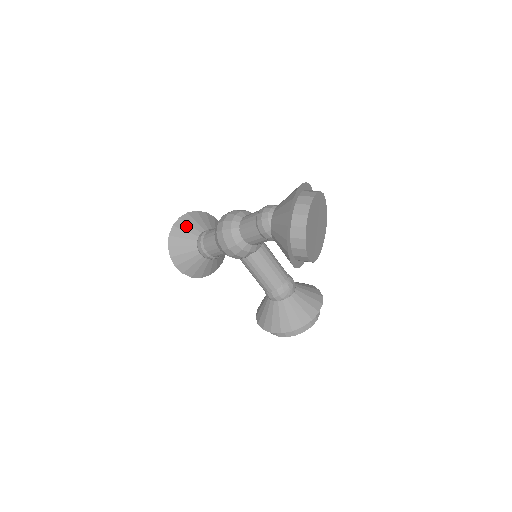
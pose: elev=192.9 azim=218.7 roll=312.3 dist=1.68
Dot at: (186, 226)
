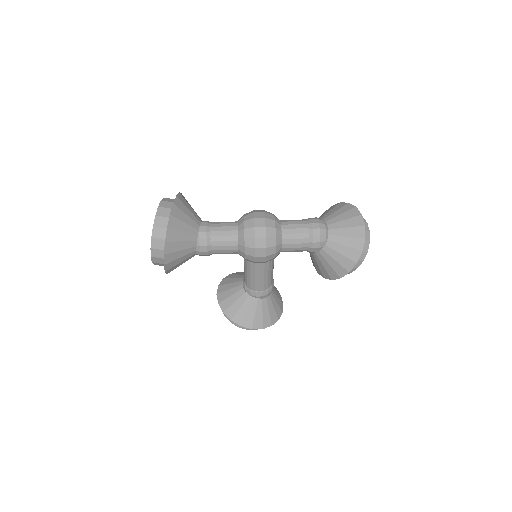
Dot at: (184, 216)
